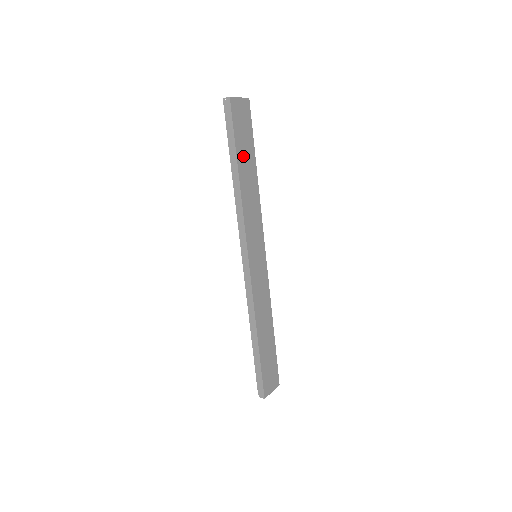
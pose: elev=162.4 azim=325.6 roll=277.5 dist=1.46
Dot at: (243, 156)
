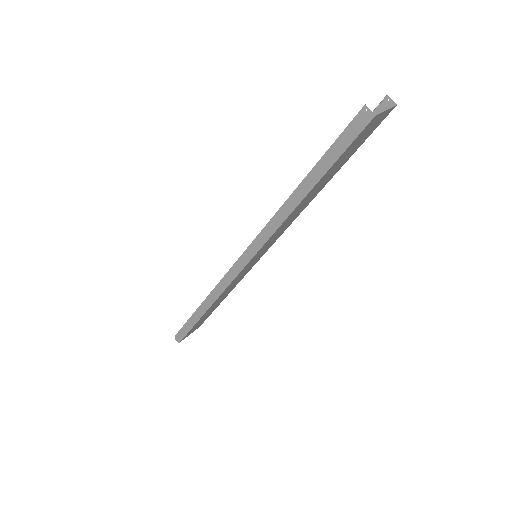
Dot at: (326, 176)
